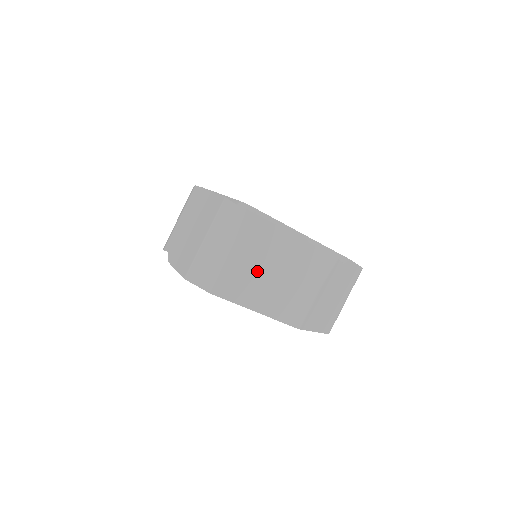
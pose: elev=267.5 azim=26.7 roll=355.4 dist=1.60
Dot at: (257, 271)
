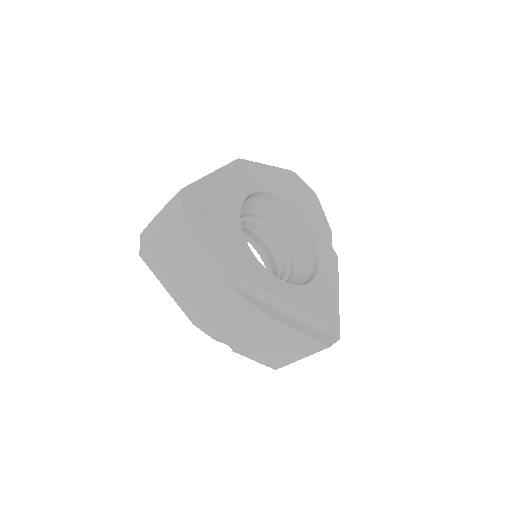
Dot at: occluded
